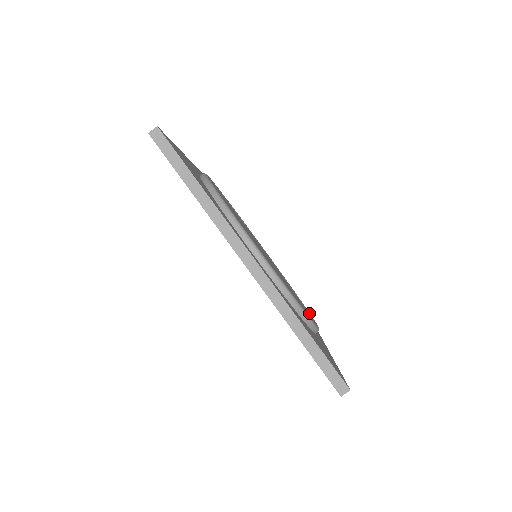
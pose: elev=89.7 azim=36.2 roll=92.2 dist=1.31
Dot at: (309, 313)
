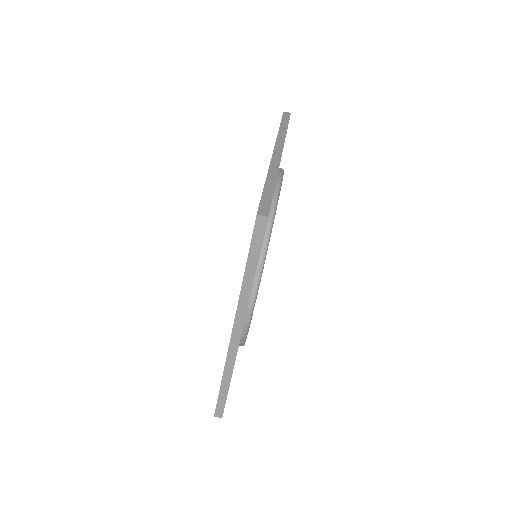
Dot at: occluded
